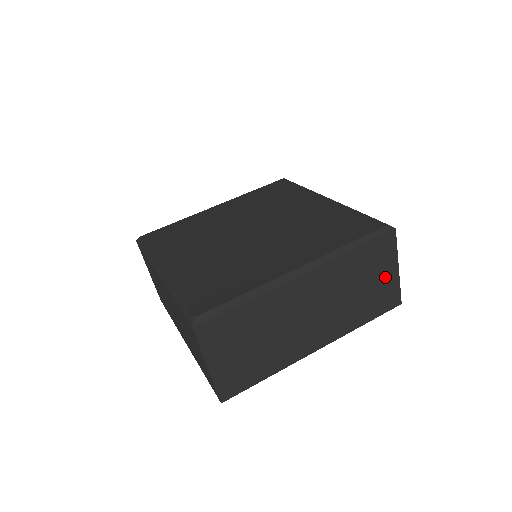
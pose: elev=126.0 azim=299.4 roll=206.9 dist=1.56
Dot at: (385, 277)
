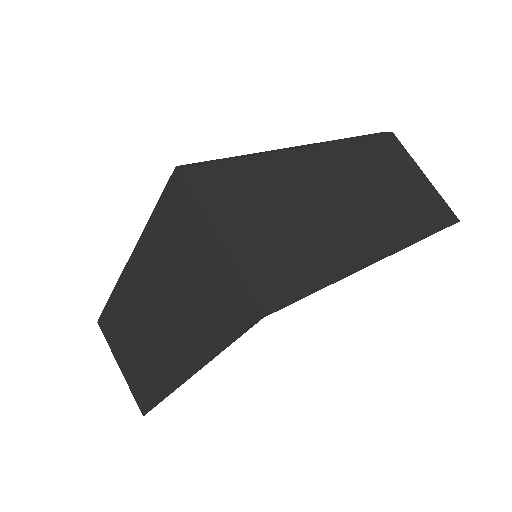
Dot at: (416, 181)
